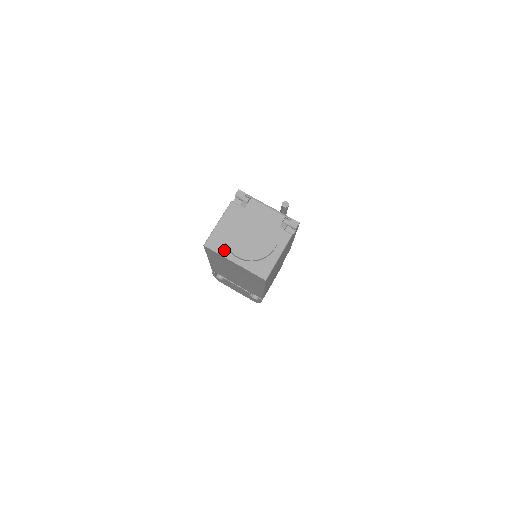
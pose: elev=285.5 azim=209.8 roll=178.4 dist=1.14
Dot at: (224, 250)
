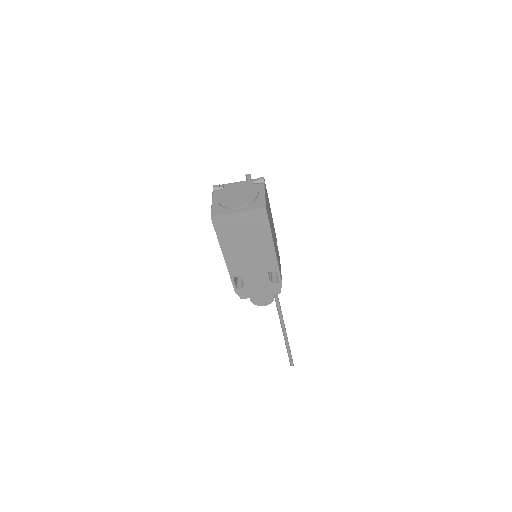
Dot at: (226, 211)
